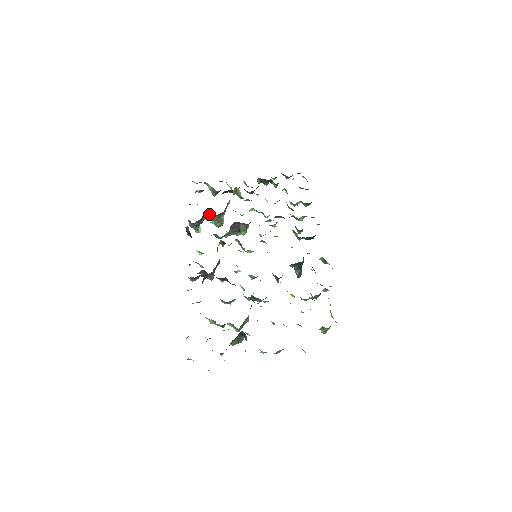
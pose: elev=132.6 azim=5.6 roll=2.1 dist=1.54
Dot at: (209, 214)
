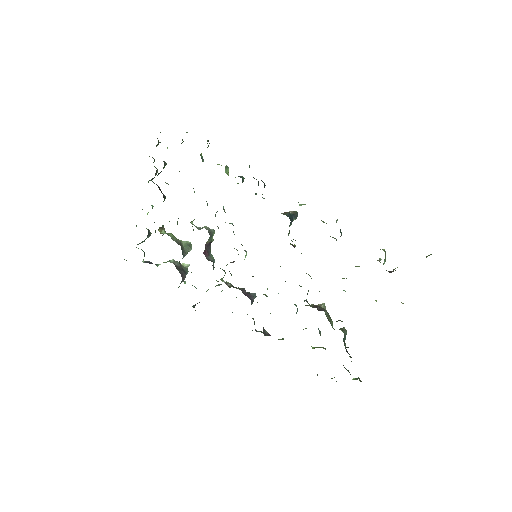
Dot at: occluded
